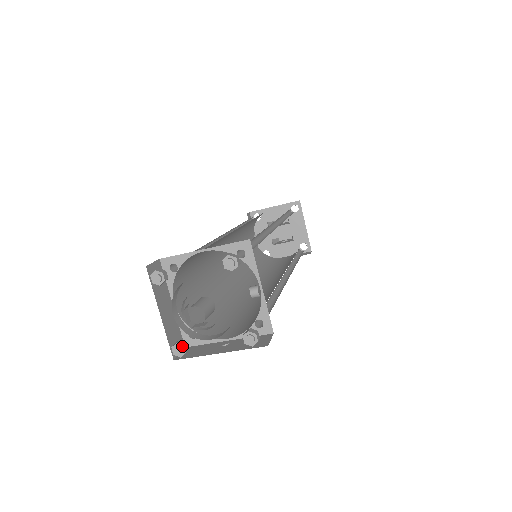
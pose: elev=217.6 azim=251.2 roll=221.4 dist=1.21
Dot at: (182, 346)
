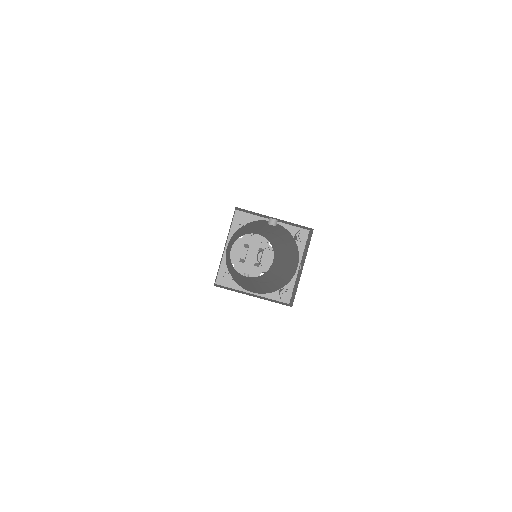
Dot at: (284, 291)
